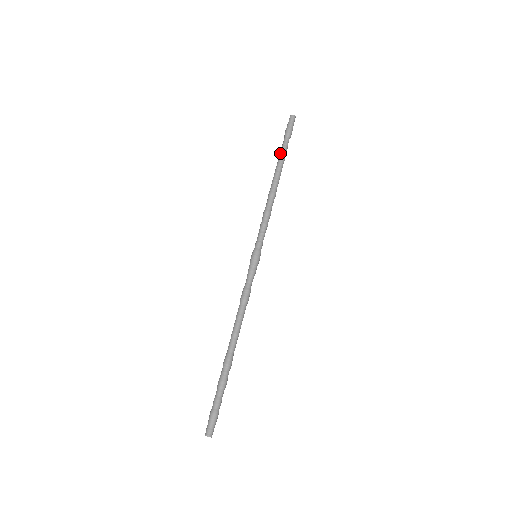
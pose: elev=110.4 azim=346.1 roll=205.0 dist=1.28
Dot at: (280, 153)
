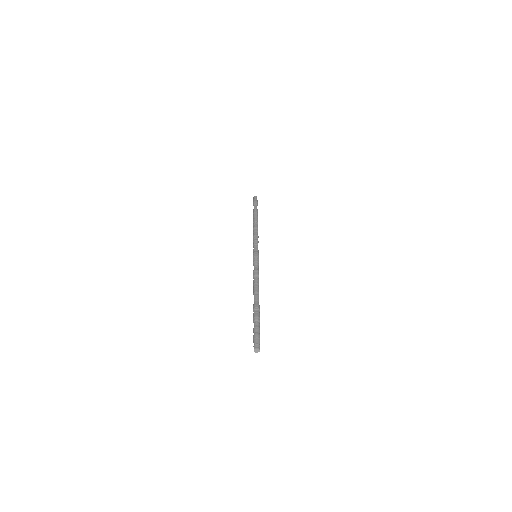
Dot at: (255, 210)
